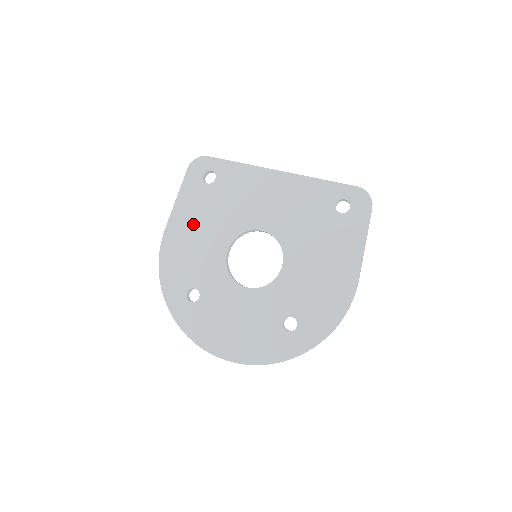
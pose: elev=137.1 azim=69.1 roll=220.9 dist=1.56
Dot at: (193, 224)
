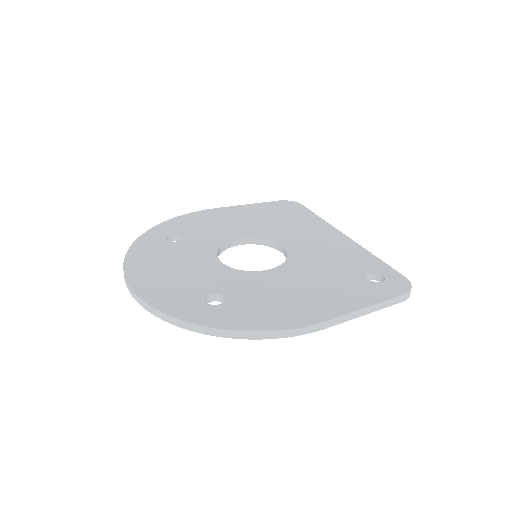
Dot at: (239, 217)
